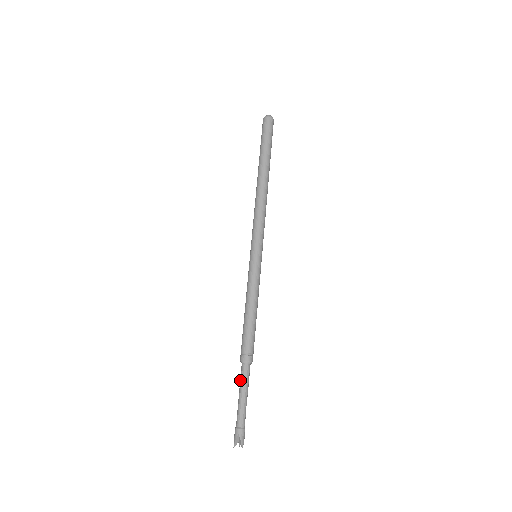
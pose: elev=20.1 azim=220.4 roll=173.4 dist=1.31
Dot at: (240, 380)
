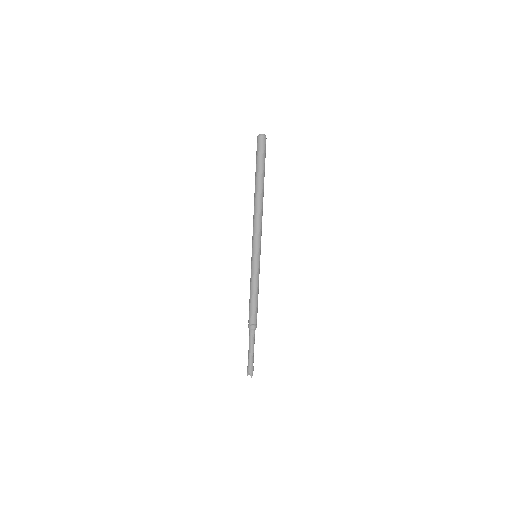
Dot at: (249, 339)
